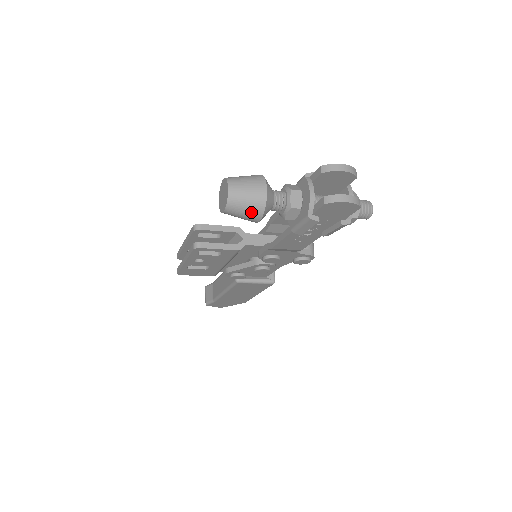
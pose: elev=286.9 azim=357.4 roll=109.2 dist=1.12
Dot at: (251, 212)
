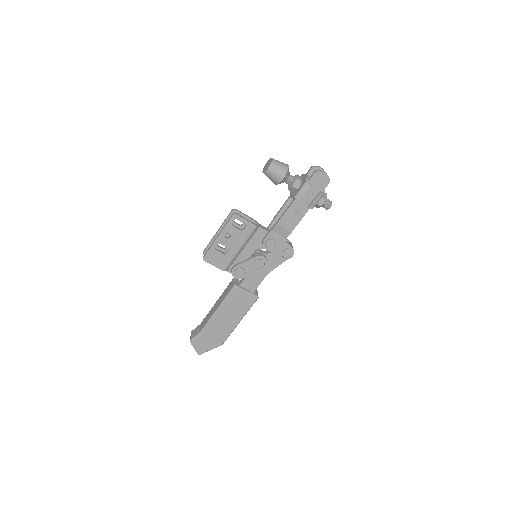
Dot at: (281, 171)
